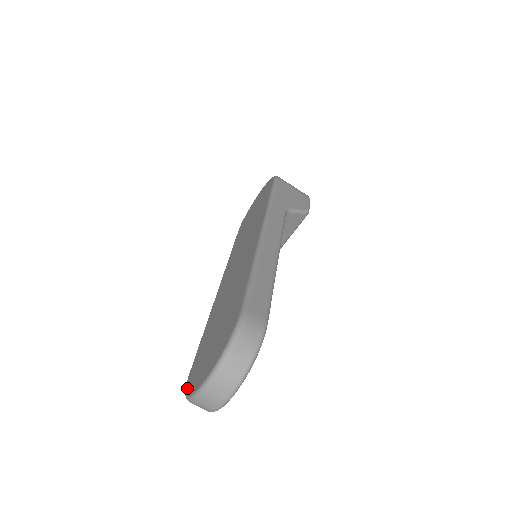
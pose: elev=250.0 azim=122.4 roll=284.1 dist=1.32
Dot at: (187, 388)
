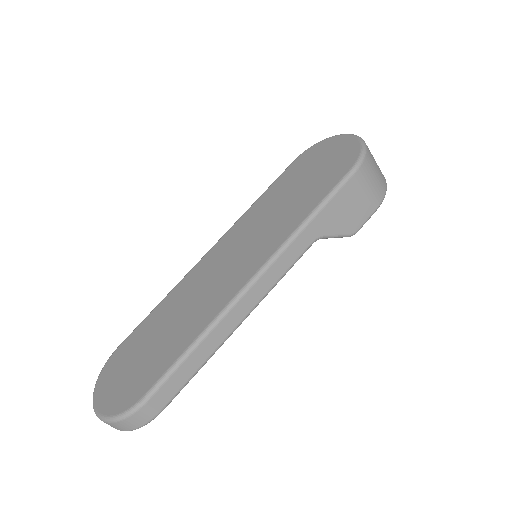
Dot at: (103, 370)
